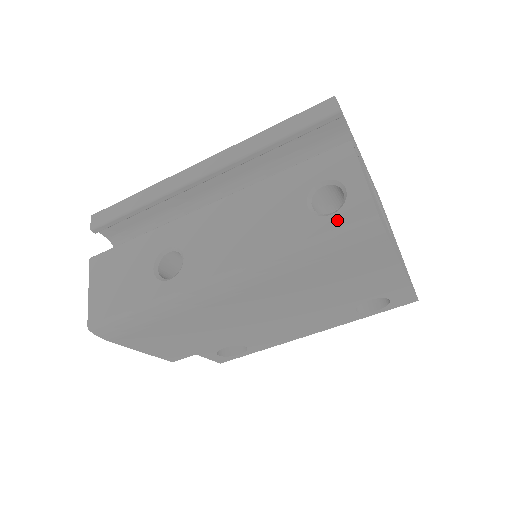
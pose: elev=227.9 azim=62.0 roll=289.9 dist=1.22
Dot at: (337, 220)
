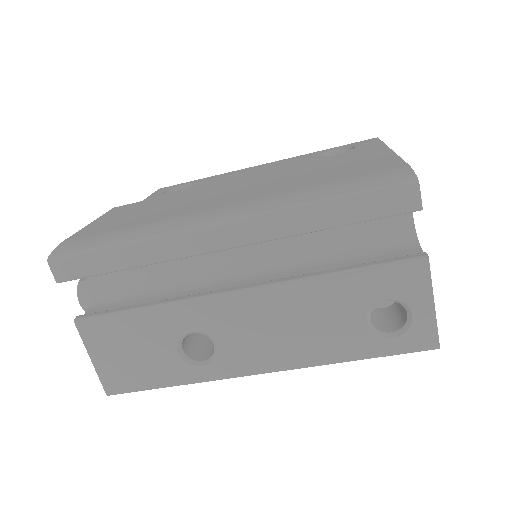
Dot at: (398, 345)
